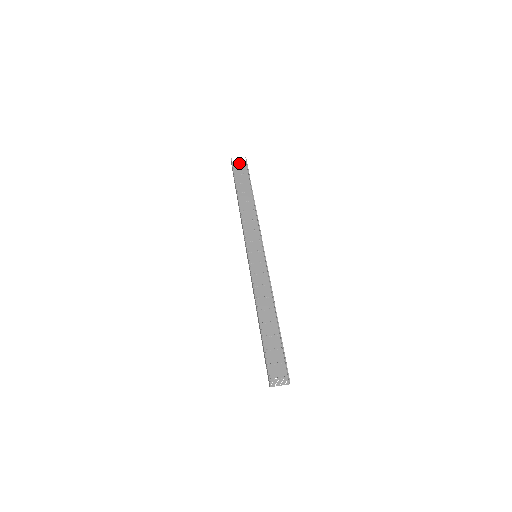
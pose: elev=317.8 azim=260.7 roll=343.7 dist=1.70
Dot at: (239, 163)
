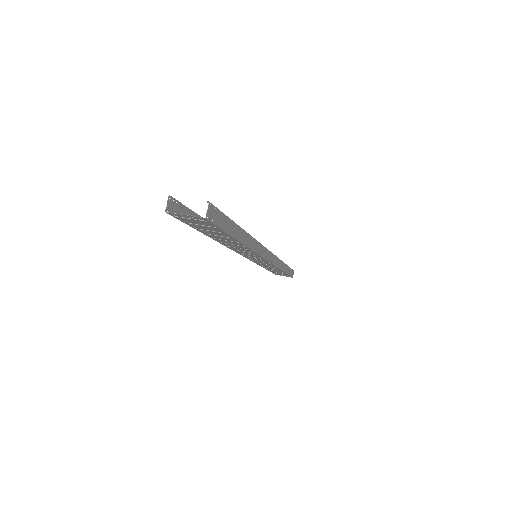
Dot at: occluded
